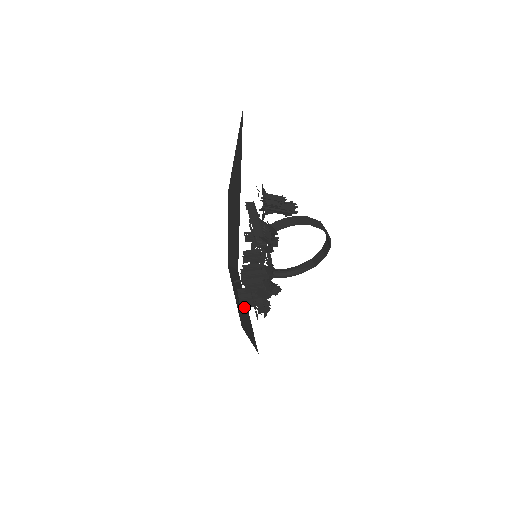
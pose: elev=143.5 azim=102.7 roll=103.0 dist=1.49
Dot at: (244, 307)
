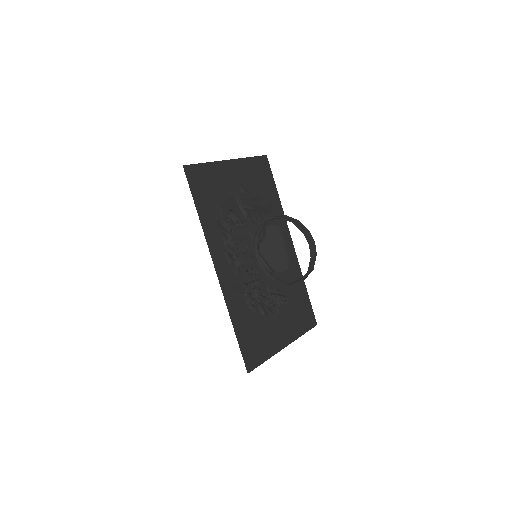
Dot at: occluded
